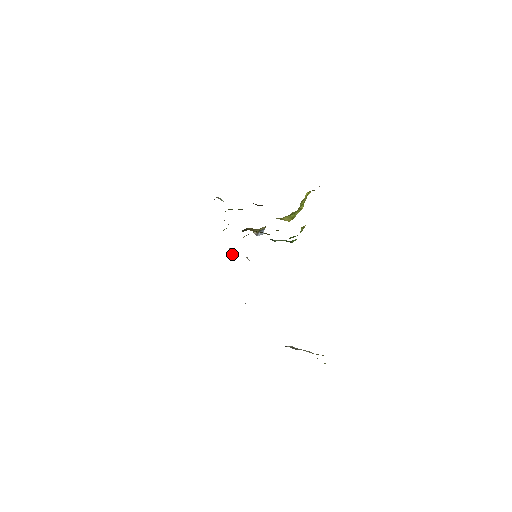
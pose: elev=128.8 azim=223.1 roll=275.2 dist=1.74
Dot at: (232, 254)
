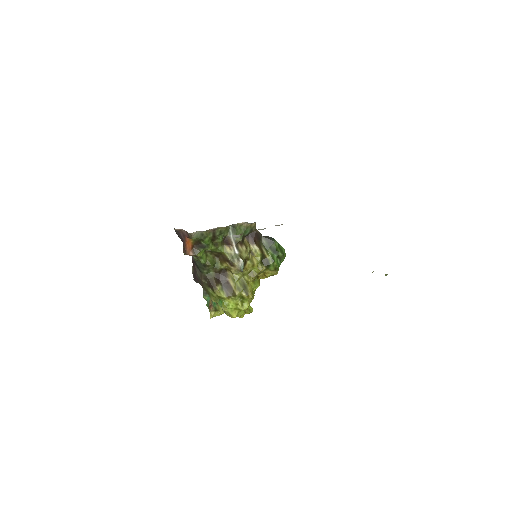
Dot at: occluded
